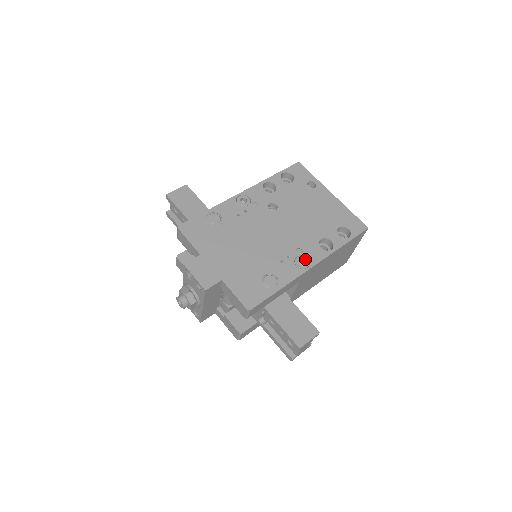
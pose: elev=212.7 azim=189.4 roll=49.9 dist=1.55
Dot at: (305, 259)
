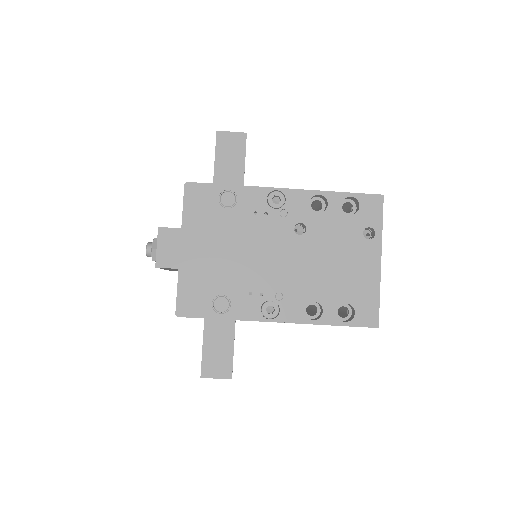
Dot at: (276, 309)
